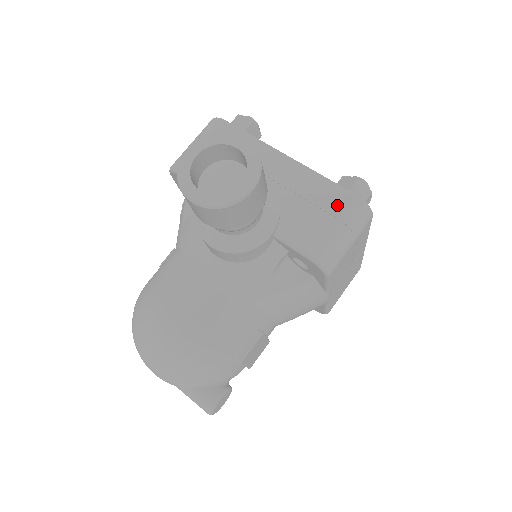
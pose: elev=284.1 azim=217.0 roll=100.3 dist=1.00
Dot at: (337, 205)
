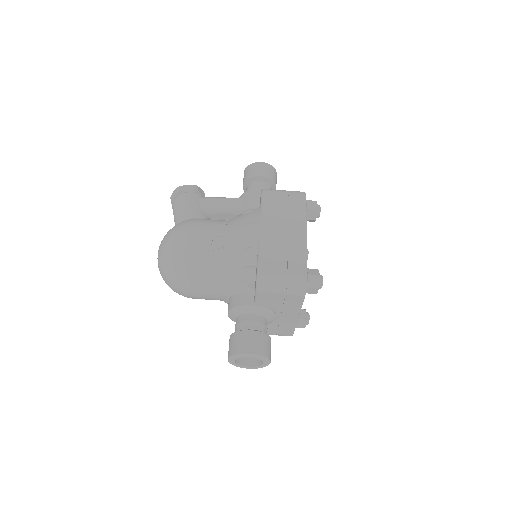
Dot at: (283, 334)
